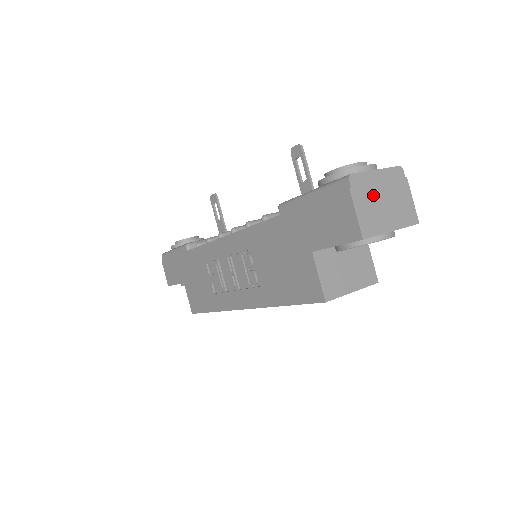
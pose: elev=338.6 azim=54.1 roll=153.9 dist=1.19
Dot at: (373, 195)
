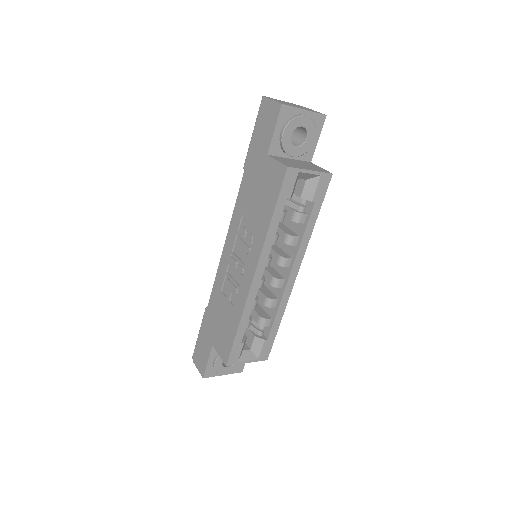
Dot at: (284, 102)
